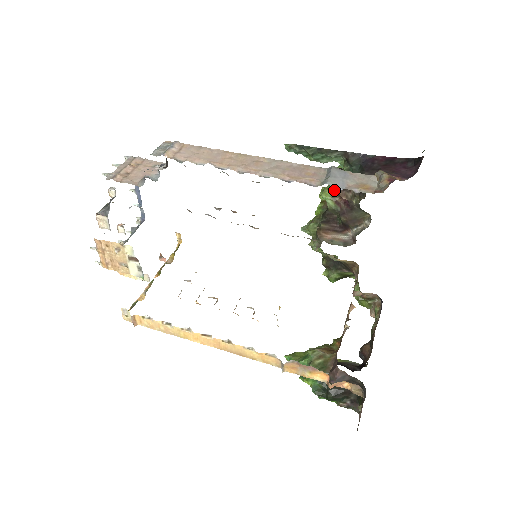
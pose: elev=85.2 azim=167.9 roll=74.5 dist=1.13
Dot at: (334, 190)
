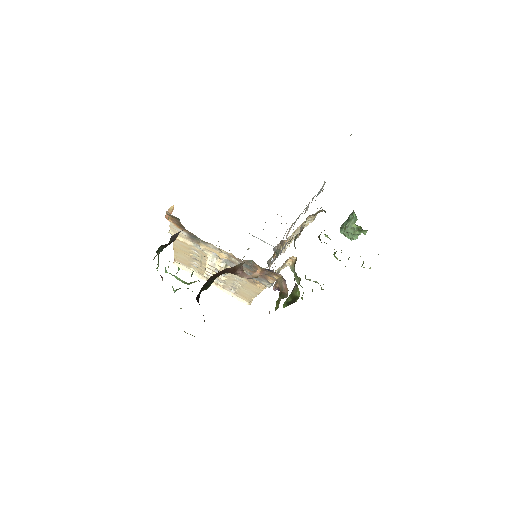
Dot at: occluded
